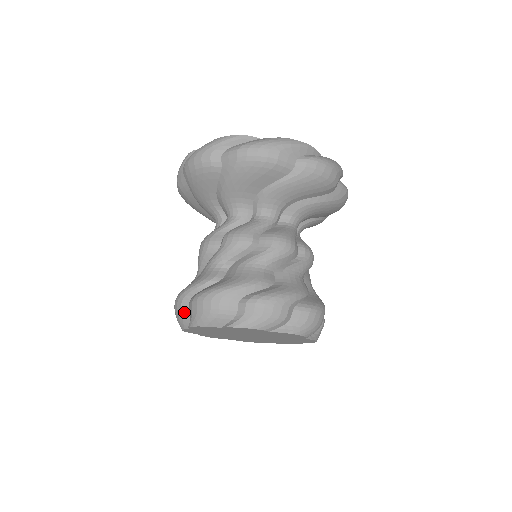
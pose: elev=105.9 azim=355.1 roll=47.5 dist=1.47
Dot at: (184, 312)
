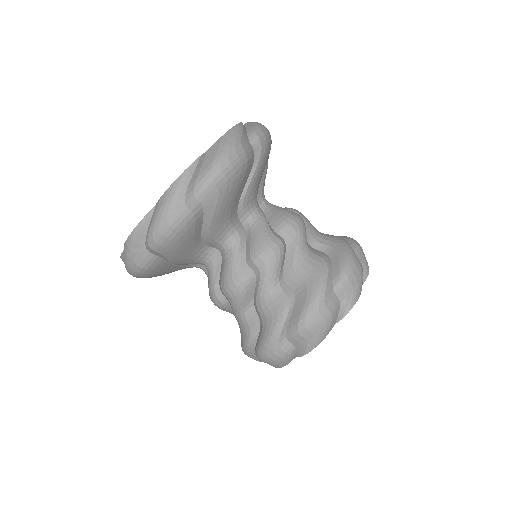
Dot at: (288, 350)
